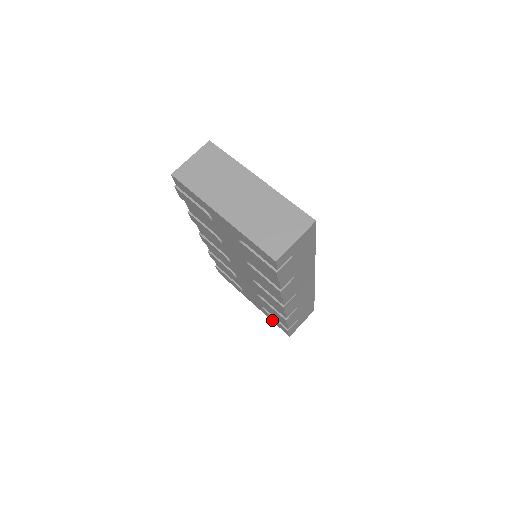
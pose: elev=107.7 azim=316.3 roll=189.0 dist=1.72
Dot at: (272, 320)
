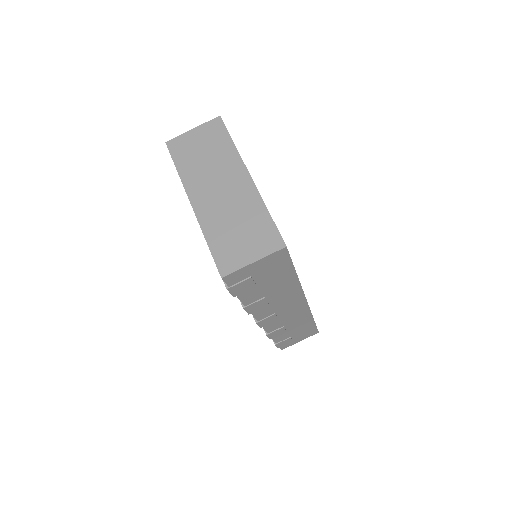
Dot at: occluded
